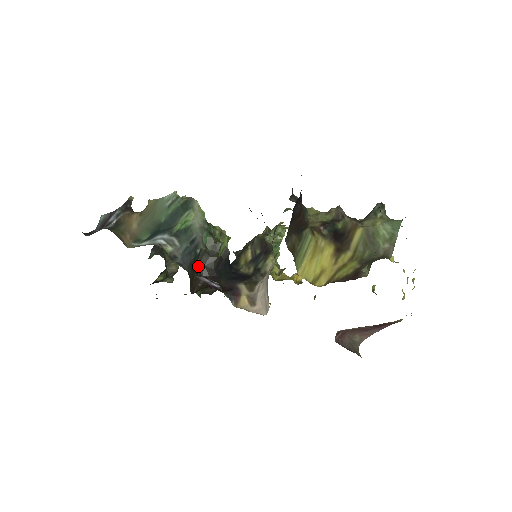
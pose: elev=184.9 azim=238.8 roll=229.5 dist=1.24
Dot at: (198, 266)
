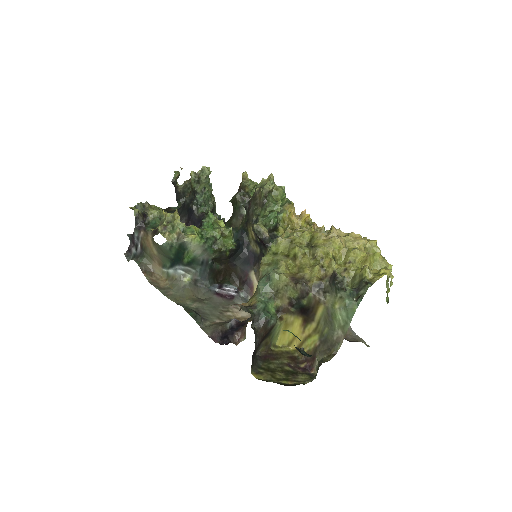
Dot at: (216, 263)
